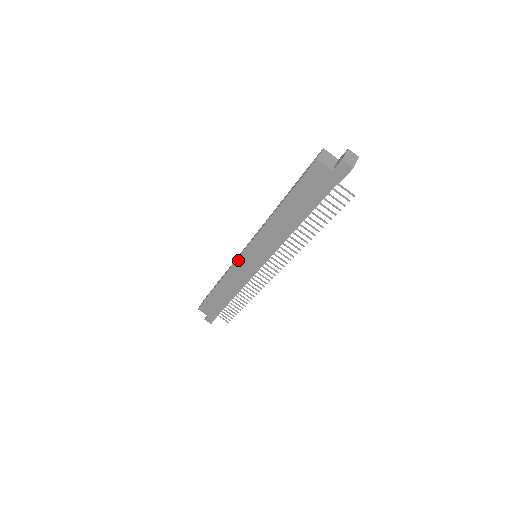
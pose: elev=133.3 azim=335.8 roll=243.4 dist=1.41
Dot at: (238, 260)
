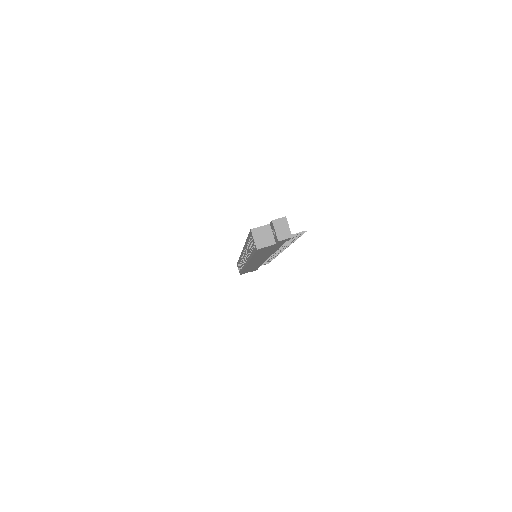
Dot at: occluded
